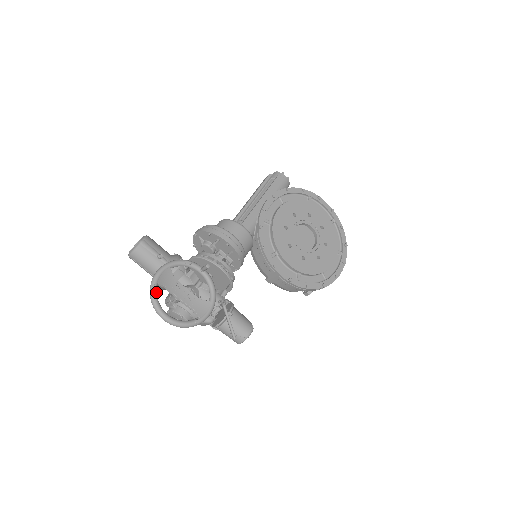
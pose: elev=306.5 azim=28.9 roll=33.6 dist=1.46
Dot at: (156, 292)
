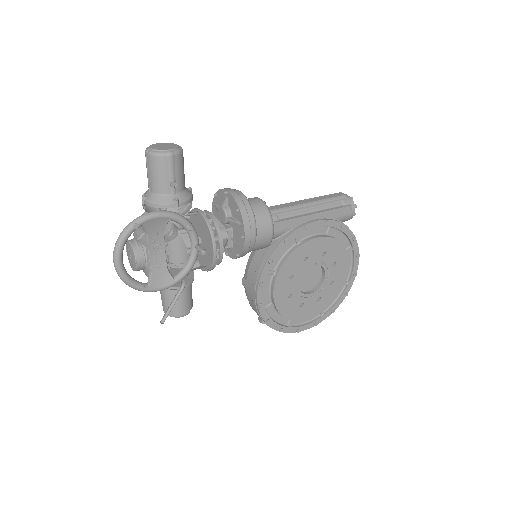
Dot at: (132, 232)
